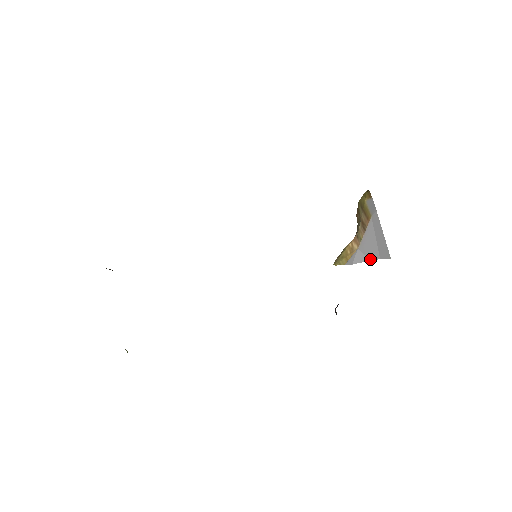
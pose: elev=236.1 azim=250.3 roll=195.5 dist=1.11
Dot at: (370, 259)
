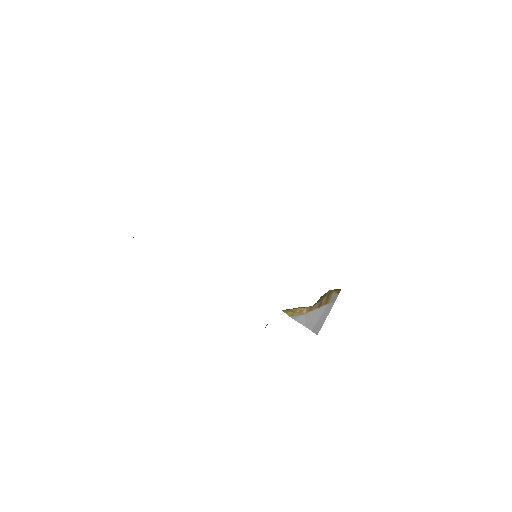
Dot at: (306, 326)
